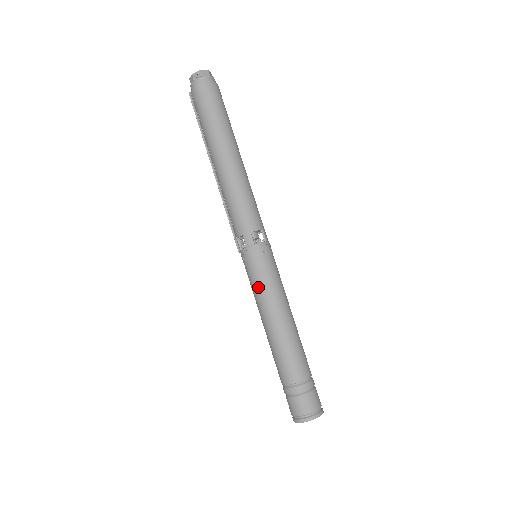
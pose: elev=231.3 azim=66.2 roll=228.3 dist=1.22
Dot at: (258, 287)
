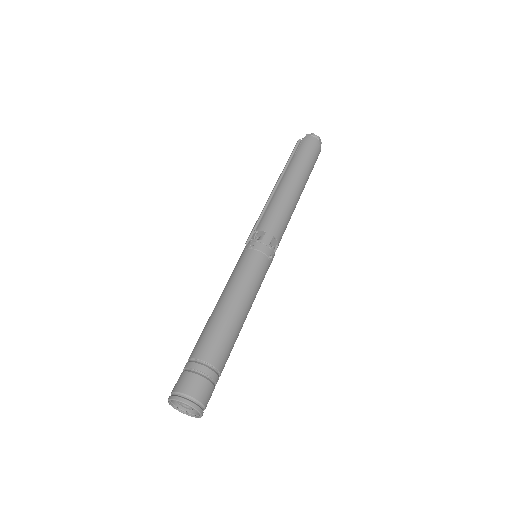
Dot at: (246, 271)
